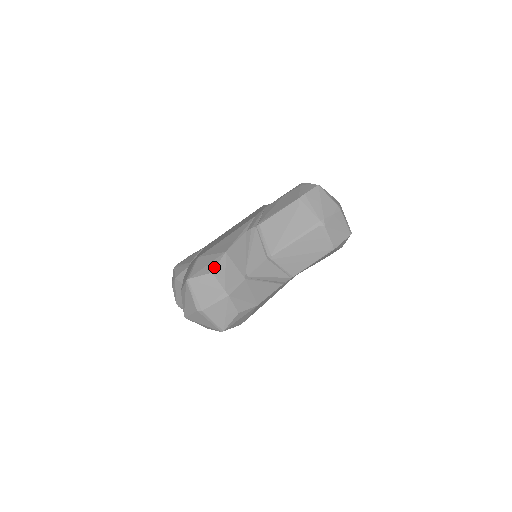
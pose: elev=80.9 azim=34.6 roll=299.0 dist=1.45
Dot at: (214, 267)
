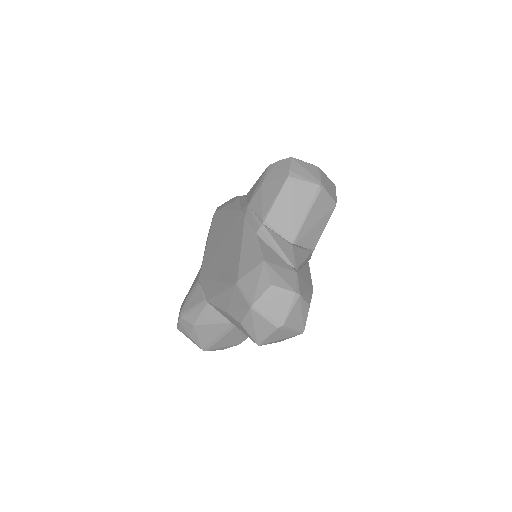
Dot at: (268, 279)
